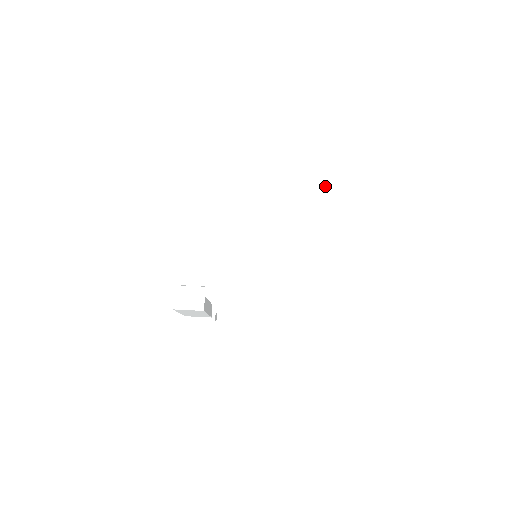
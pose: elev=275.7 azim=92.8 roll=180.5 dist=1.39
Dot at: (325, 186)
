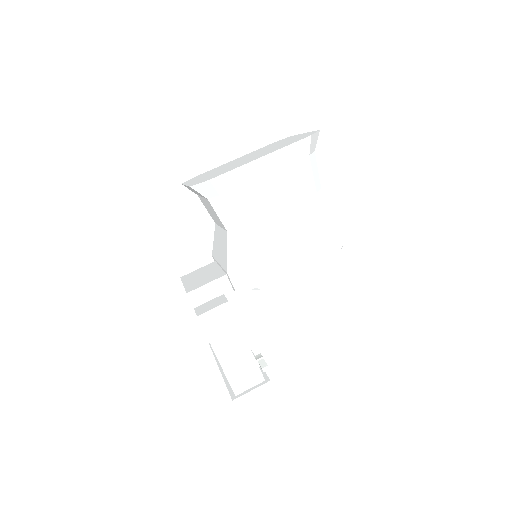
Dot at: occluded
